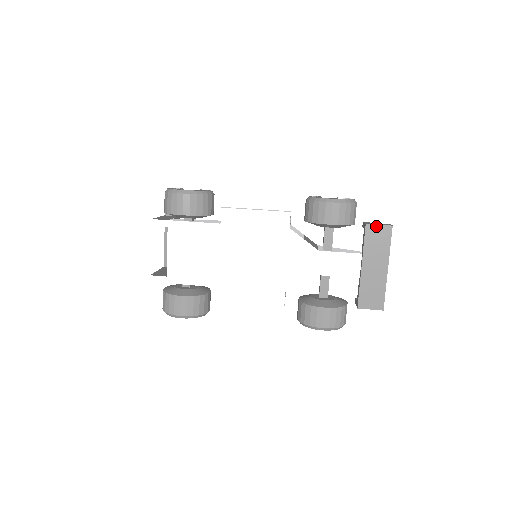
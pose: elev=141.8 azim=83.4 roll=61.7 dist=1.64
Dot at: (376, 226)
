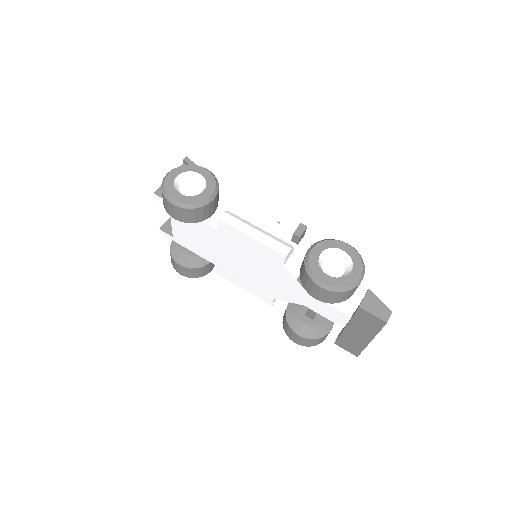
Dot at: (369, 314)
